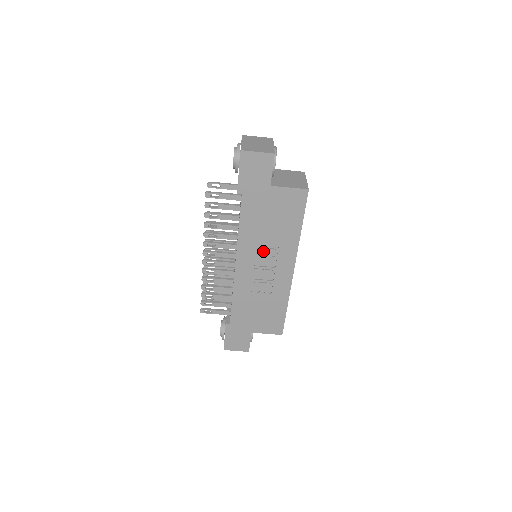
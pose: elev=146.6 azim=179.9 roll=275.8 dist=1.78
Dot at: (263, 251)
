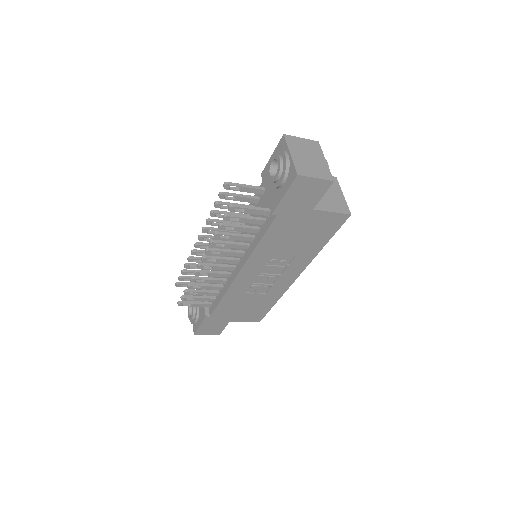
Dot at: (275, 262)
